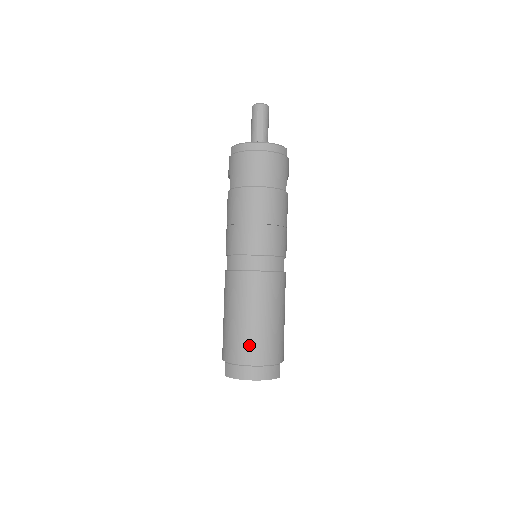
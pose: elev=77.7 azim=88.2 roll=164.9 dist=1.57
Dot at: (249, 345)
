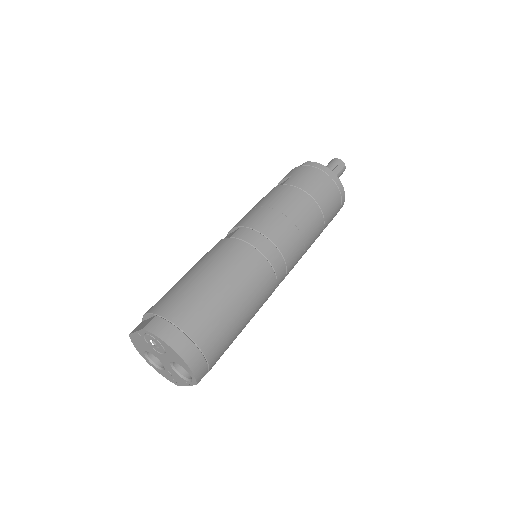
Dot at: (206, 316)
